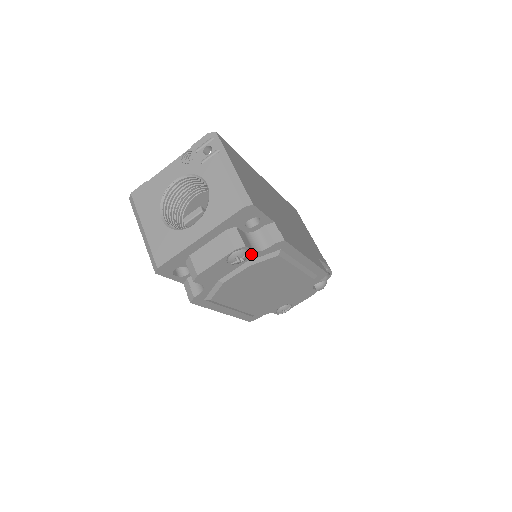
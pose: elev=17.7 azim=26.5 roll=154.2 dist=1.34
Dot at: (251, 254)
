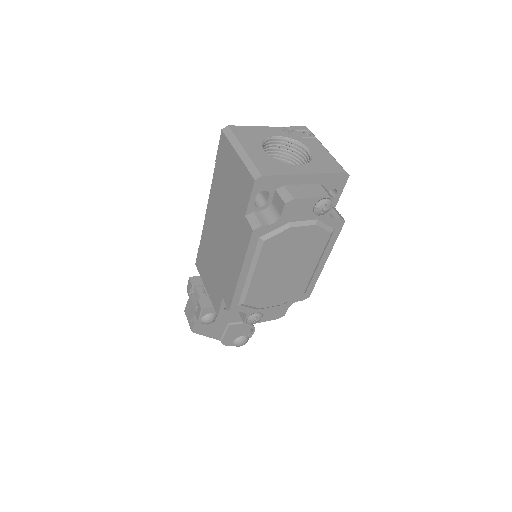
Dot at: (326, 214)
